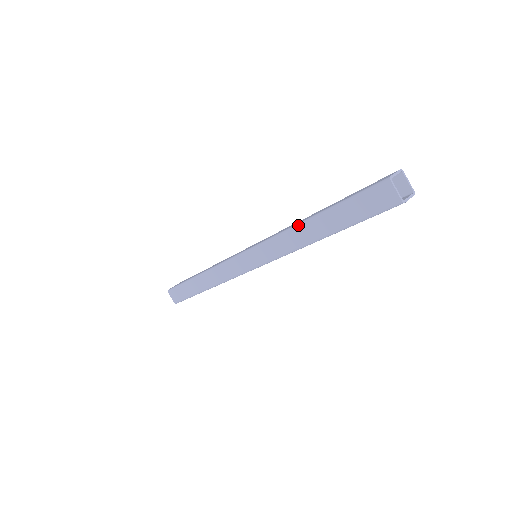
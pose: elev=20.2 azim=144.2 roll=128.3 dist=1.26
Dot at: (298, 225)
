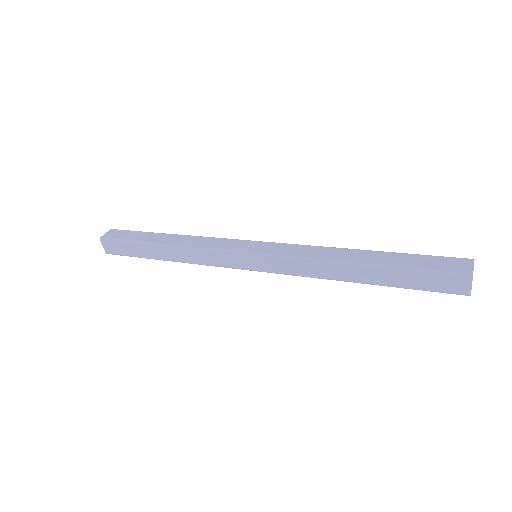
Dot at: (339, 263)
